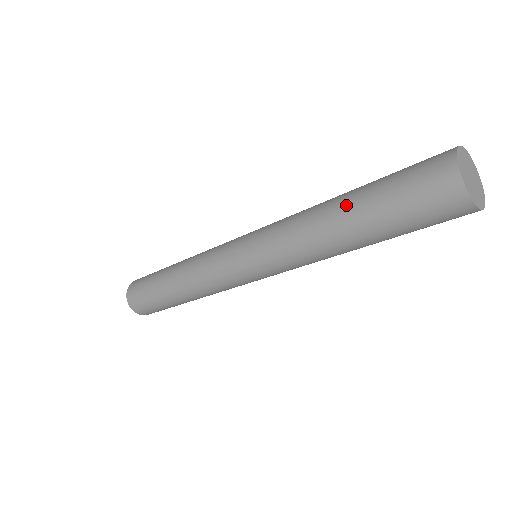
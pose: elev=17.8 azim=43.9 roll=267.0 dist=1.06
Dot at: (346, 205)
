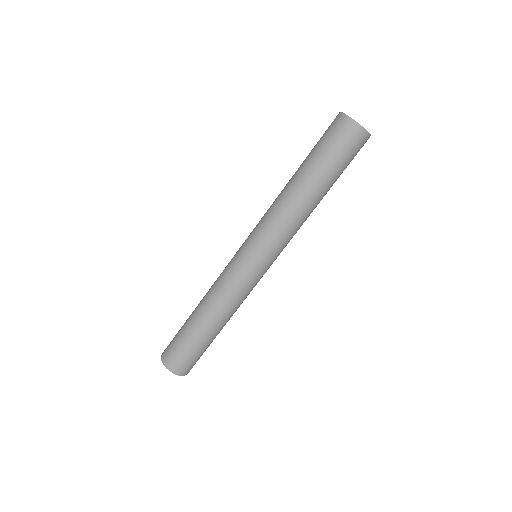
Dot at: (297, 171)
